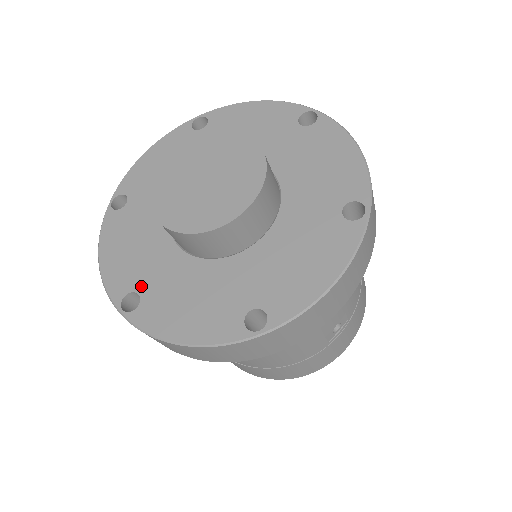
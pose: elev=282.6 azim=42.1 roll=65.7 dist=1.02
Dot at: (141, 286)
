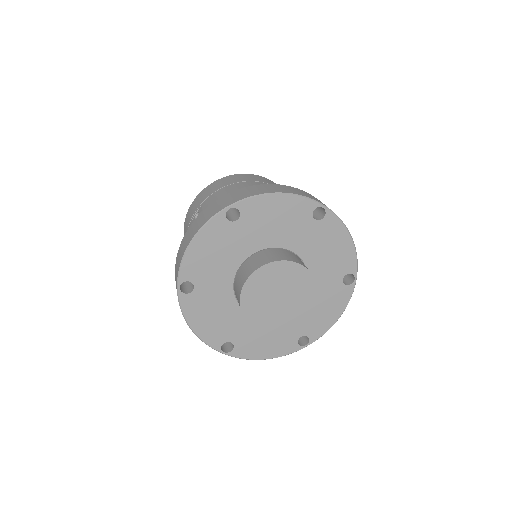
Dot at: (231, 338)
